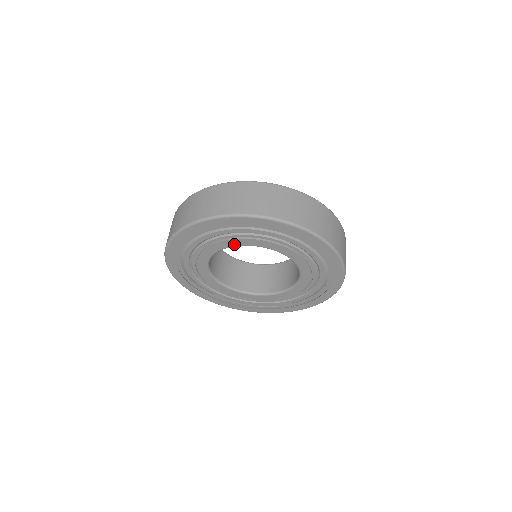
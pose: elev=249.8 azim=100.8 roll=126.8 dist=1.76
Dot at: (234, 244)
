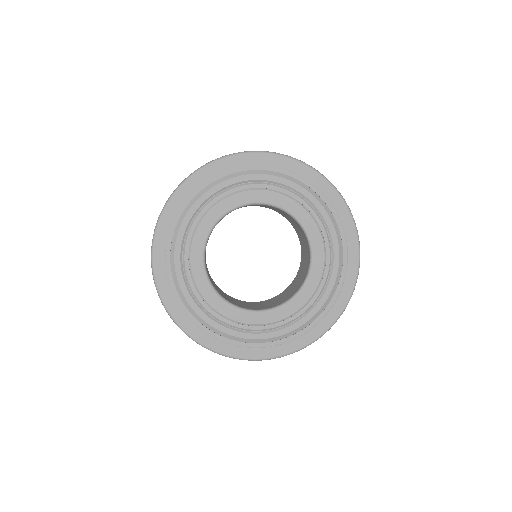
Dot at: (206, 231)
